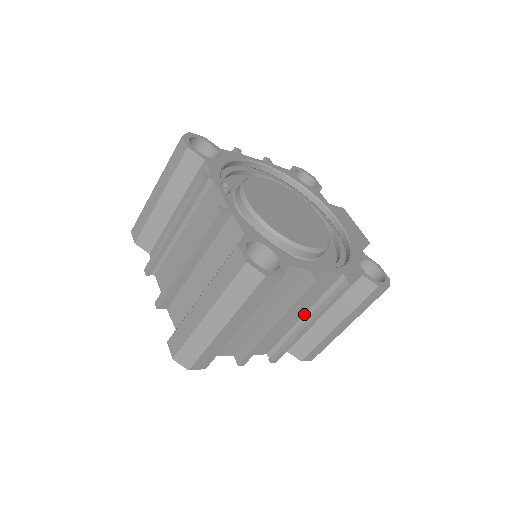
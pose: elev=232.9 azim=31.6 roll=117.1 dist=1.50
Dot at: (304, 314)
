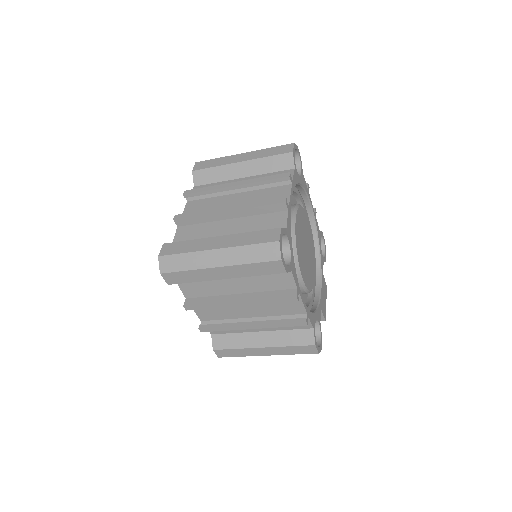
Dot at: (255, 317)
